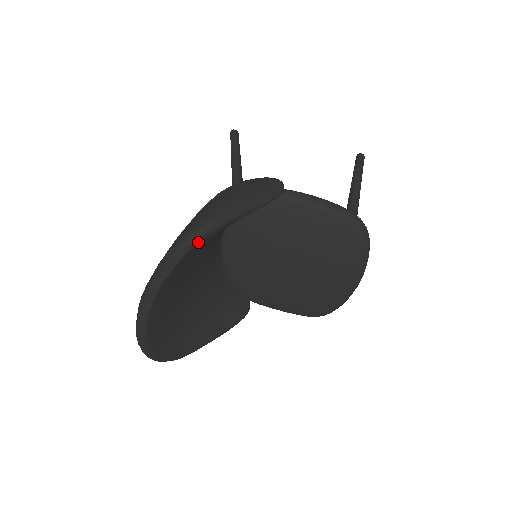
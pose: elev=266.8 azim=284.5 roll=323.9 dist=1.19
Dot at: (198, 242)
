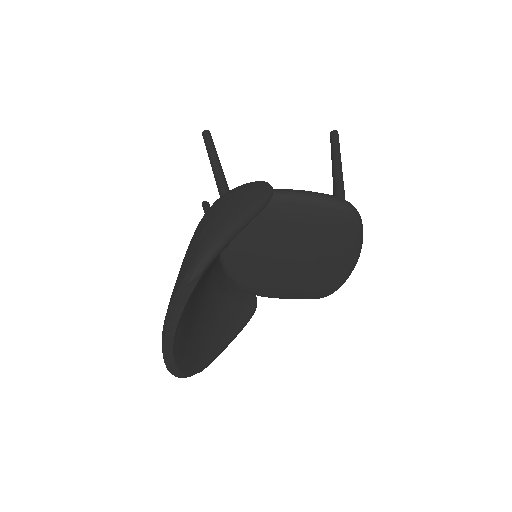
Dot at: (207, 267)
